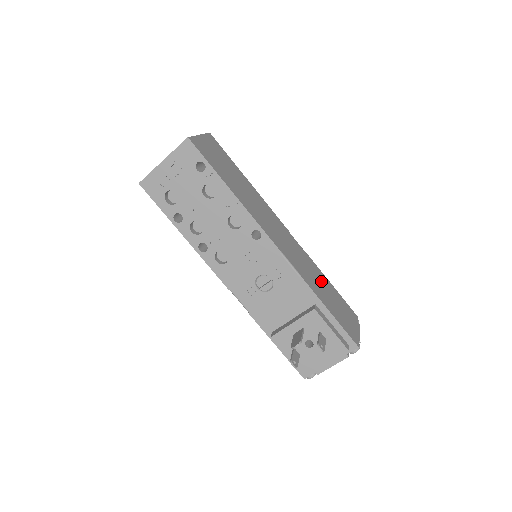
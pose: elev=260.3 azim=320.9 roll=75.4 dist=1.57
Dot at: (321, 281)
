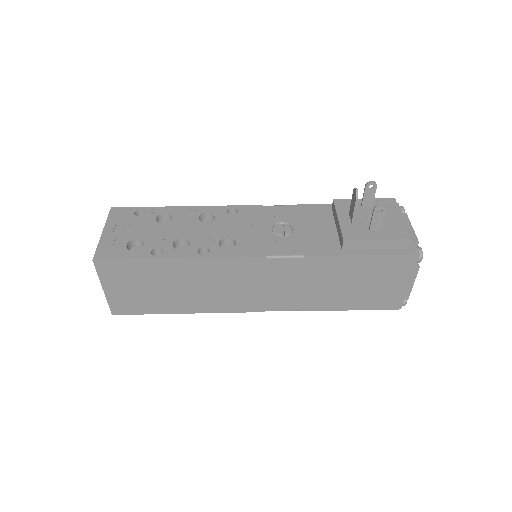
Dot at: occluded
